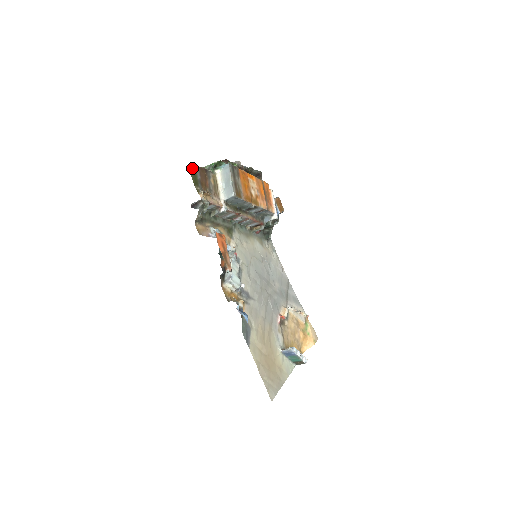
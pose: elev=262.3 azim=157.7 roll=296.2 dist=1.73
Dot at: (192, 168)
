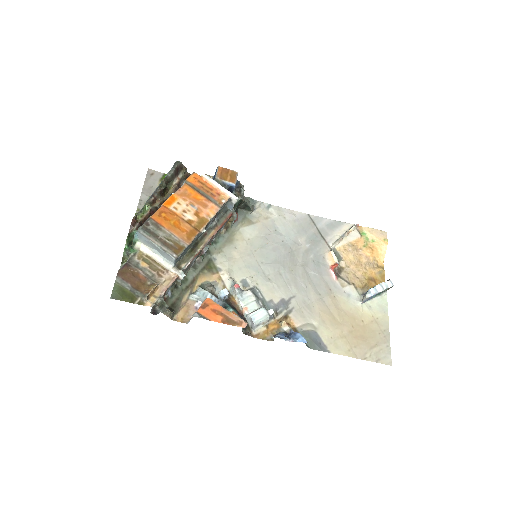
Dot at: (113, 290)
